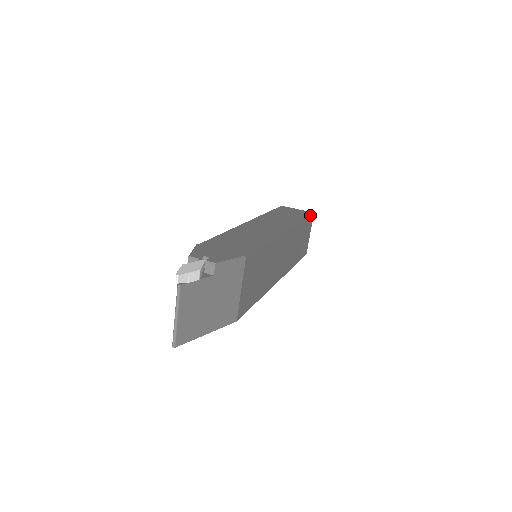
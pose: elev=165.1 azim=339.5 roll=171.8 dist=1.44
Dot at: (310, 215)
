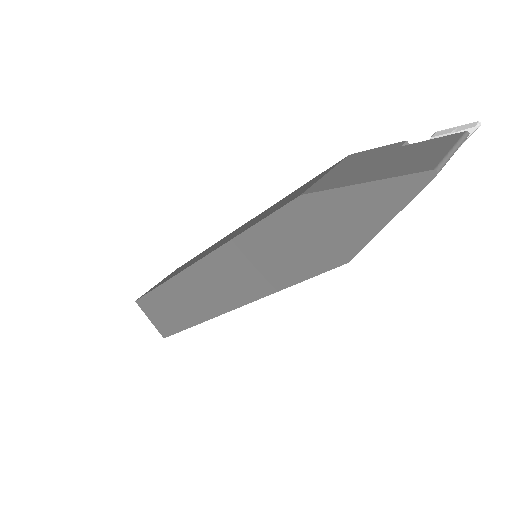
Dot at: occluded
